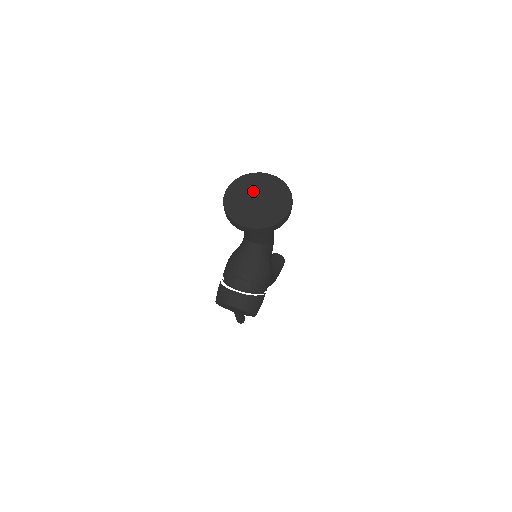
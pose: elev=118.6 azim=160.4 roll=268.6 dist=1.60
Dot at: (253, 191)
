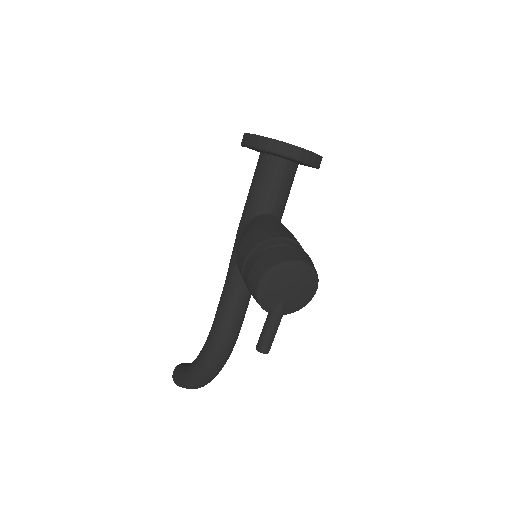
Dot at: occluded
